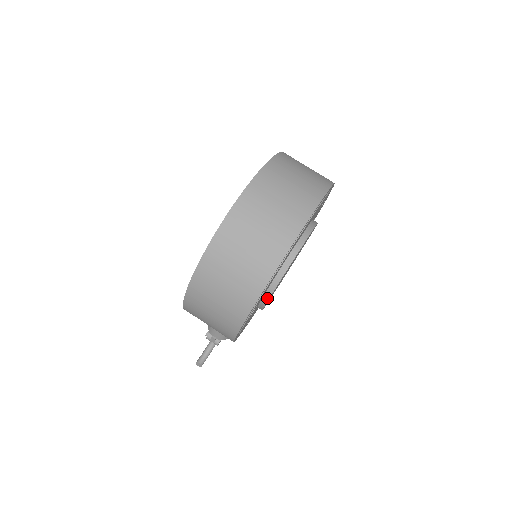
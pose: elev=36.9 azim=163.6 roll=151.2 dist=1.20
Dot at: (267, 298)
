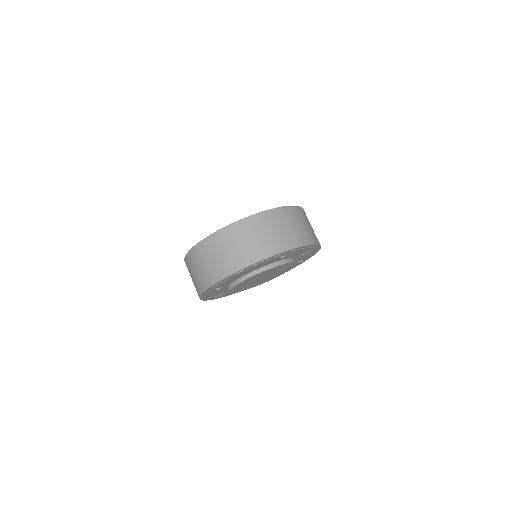
Dot at: (230, 292)
